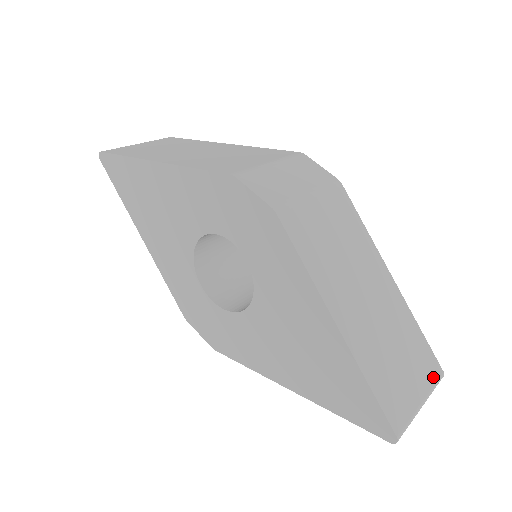
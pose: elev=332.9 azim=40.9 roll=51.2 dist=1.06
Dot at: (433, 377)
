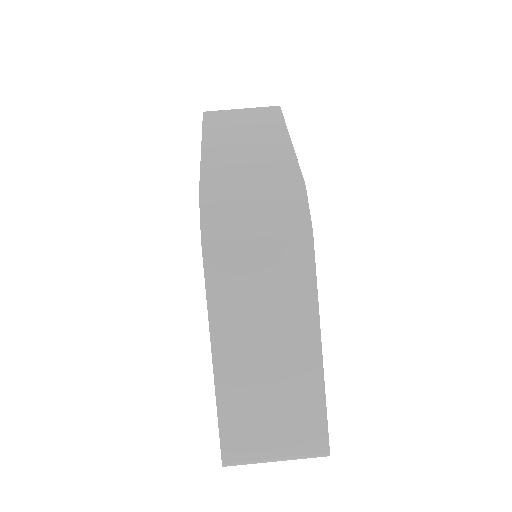
Dot at: (309, 449)
